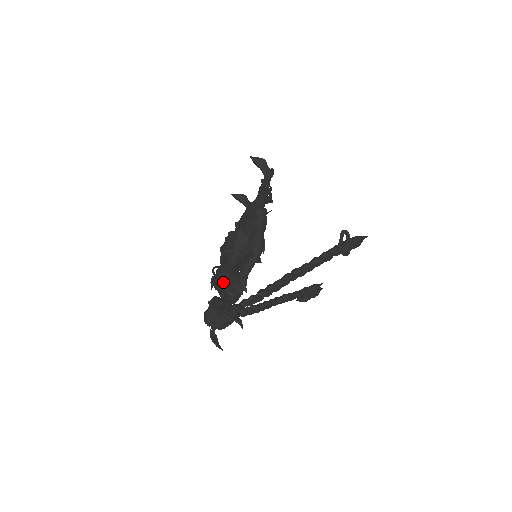
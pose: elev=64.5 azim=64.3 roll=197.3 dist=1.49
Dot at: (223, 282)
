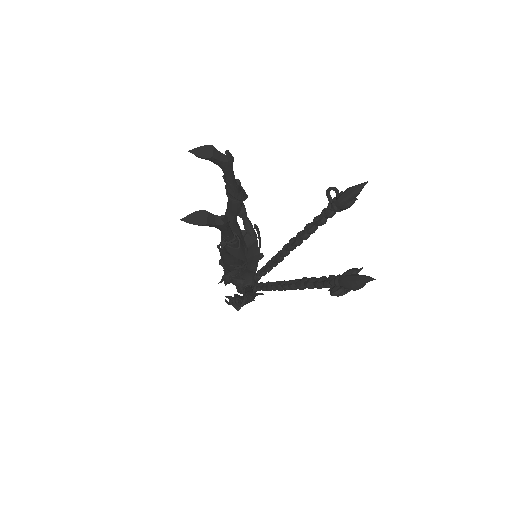
Dot at: occluded
